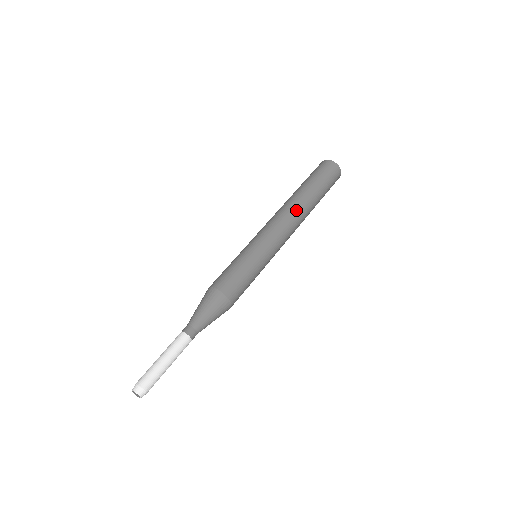
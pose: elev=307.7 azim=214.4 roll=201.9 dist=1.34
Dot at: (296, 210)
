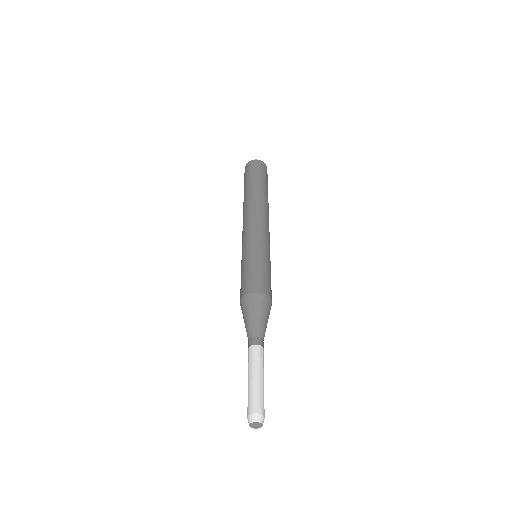
Dot at: (266, 208)
